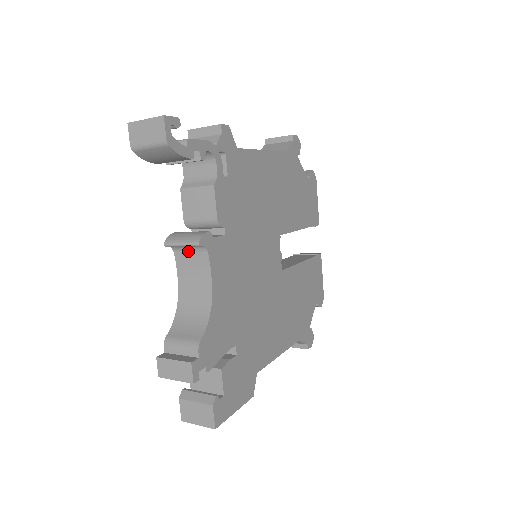
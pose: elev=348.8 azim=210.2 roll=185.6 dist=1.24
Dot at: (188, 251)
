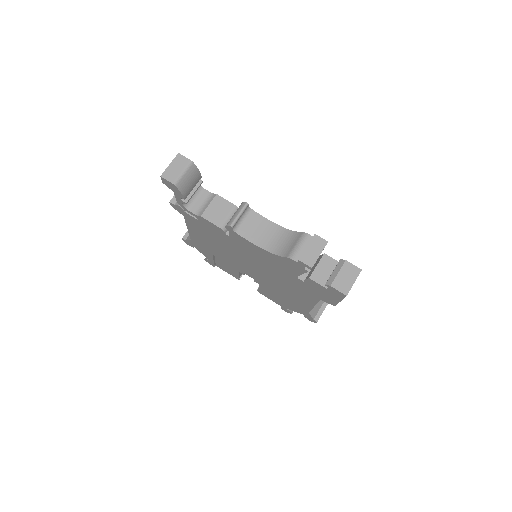
Dot at: (243, 222)
